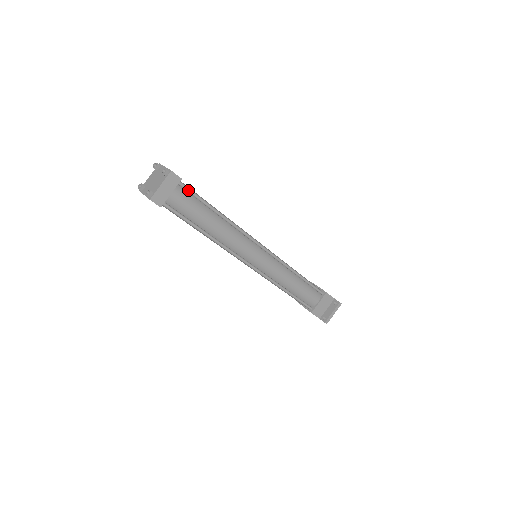
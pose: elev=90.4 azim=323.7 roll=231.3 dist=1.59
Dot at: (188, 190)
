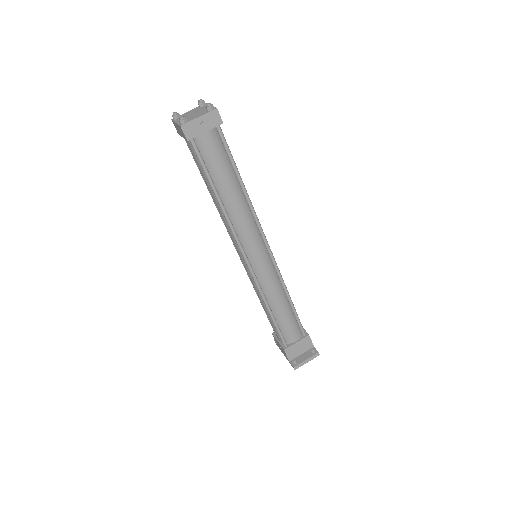
Dot at: (223, 140)
